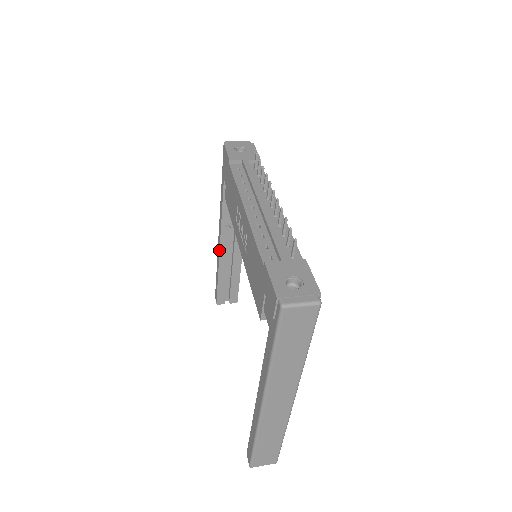
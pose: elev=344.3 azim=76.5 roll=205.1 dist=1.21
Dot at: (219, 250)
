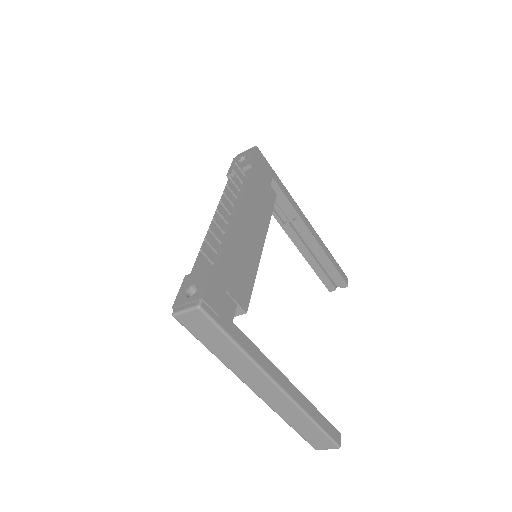
Dot at: occluded
